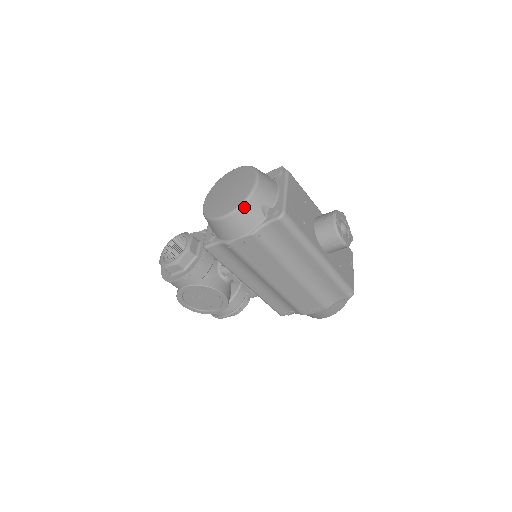
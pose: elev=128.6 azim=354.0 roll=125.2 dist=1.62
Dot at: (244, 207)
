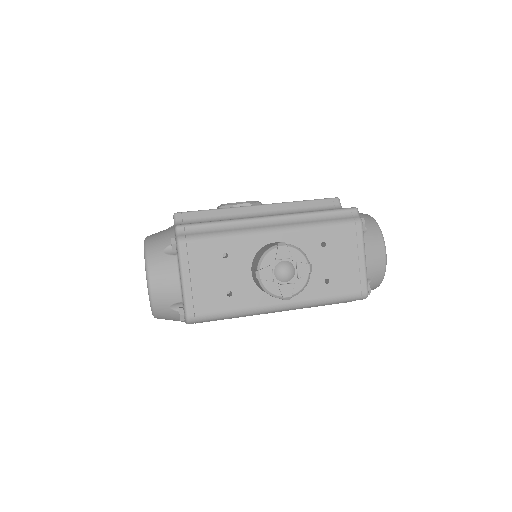
Dot at: (156, 315)
